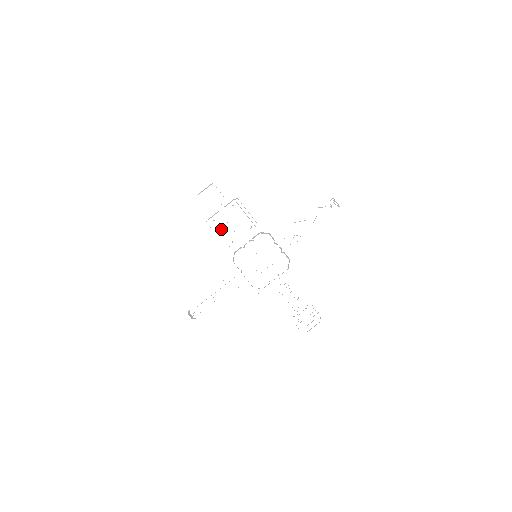
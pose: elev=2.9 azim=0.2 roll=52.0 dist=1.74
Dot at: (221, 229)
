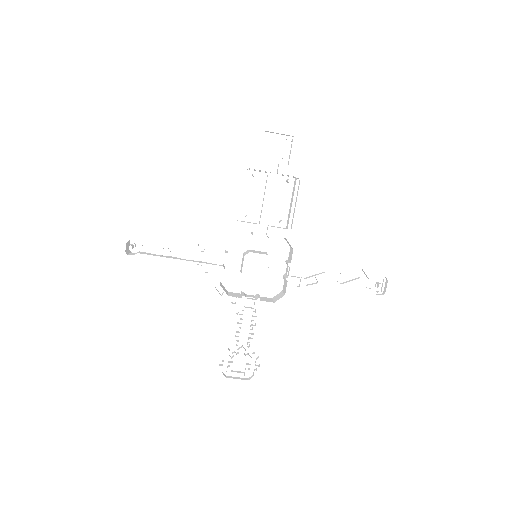
Dot at: (251, 192)
